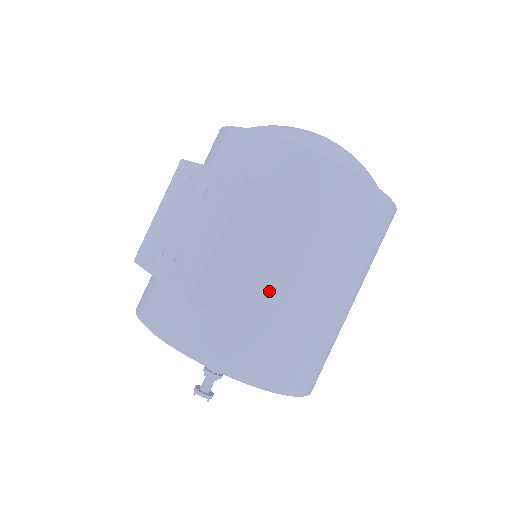
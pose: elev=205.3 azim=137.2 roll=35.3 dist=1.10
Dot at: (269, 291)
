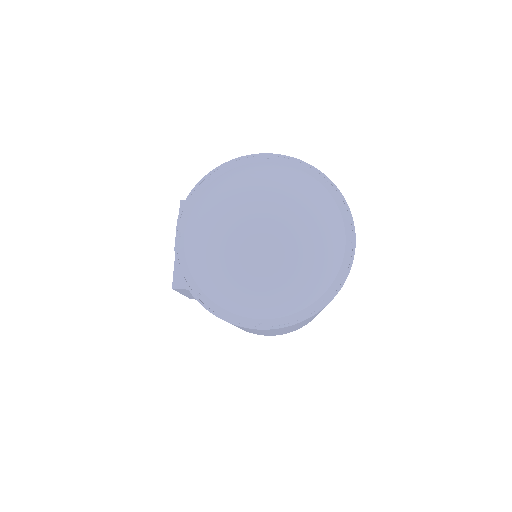
Dot at: occluded
